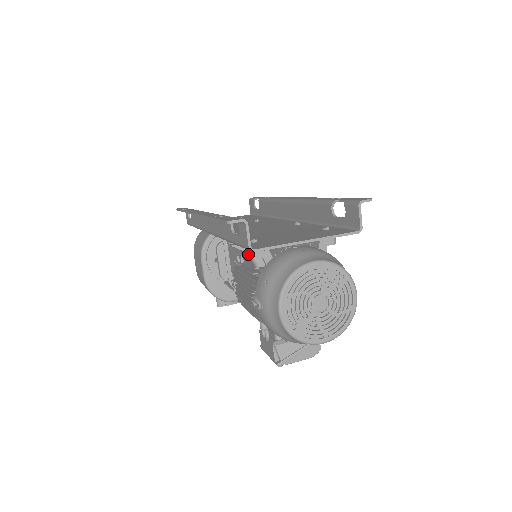
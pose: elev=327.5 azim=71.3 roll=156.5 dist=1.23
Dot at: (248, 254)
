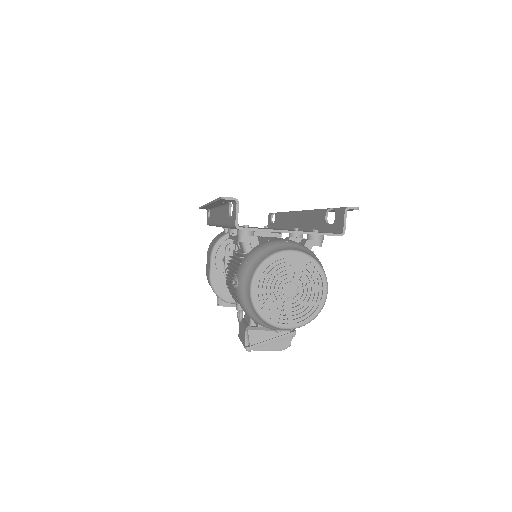
Dot at: (238, 236)
